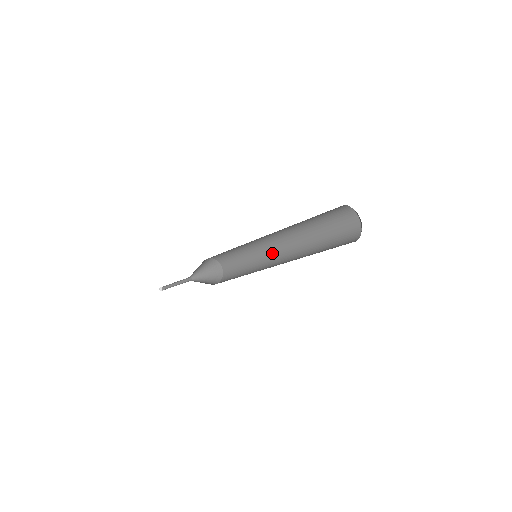
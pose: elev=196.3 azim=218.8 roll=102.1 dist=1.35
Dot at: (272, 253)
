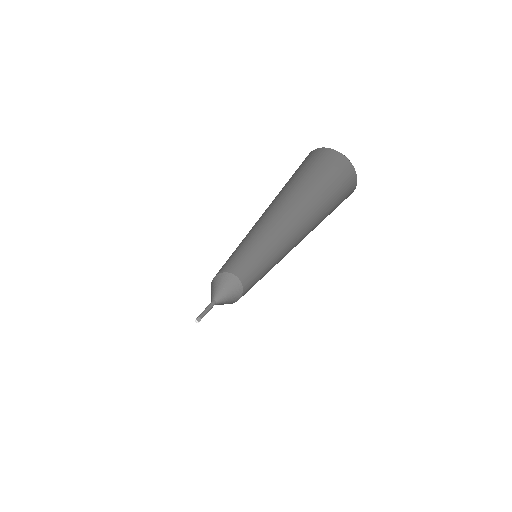
Dot at: (278, 260)
